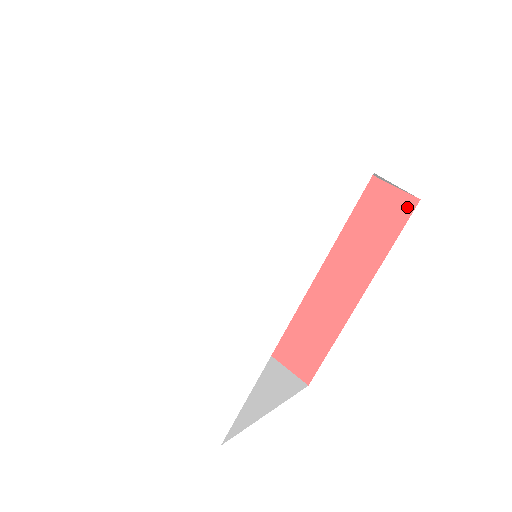
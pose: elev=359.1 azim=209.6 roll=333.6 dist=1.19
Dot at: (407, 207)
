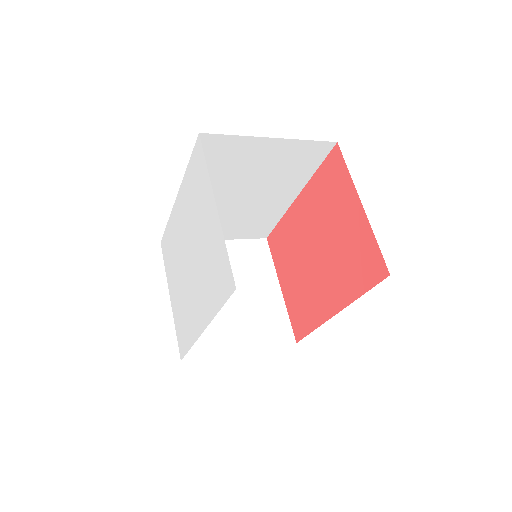
Dot at: (381, 274)
